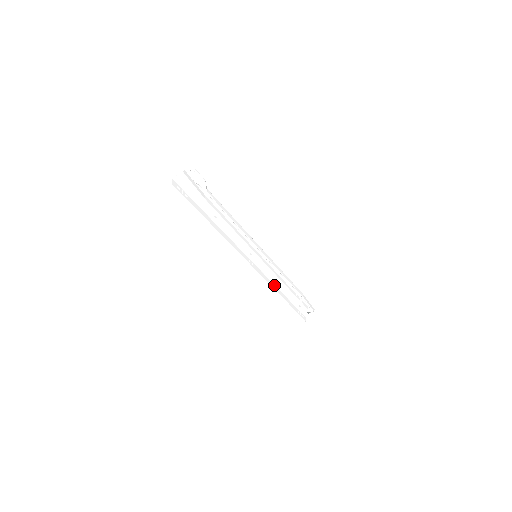
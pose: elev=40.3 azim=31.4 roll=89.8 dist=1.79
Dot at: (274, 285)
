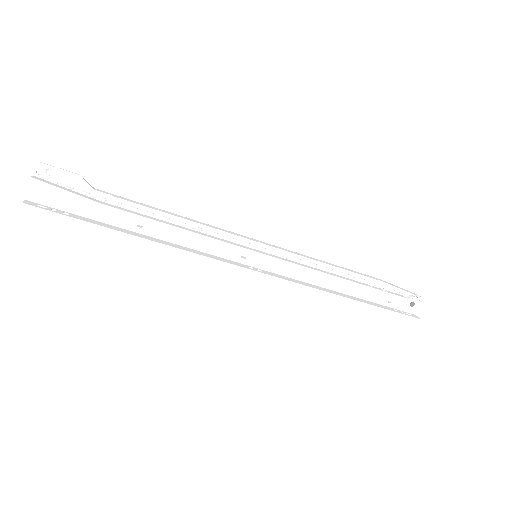
Dot at: (322, 288)
